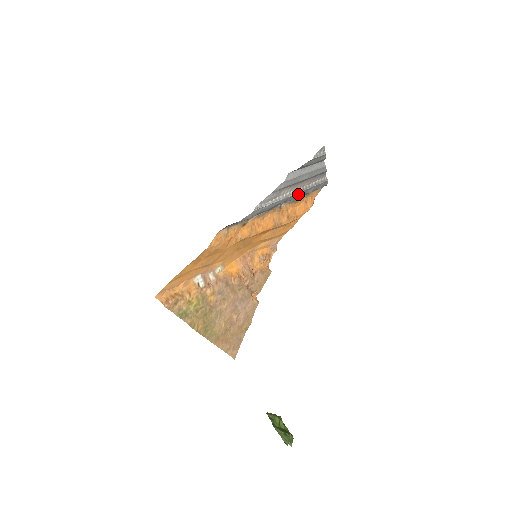
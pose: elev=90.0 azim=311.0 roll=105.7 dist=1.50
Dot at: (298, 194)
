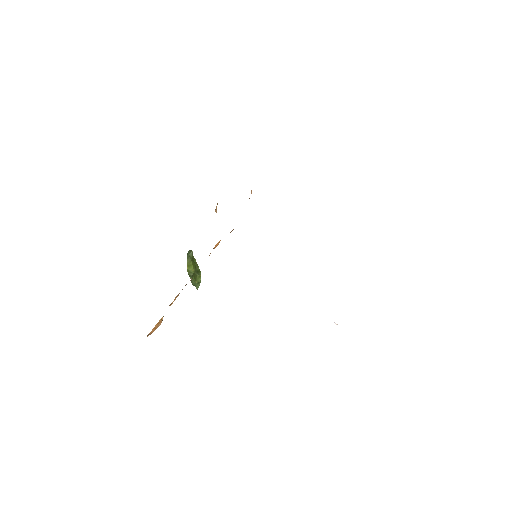
Dot at: occluded
